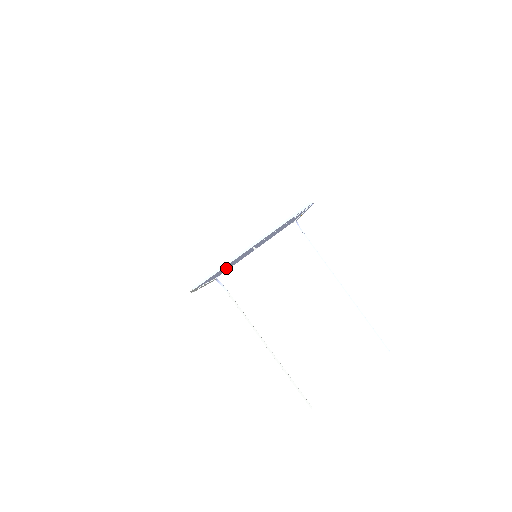
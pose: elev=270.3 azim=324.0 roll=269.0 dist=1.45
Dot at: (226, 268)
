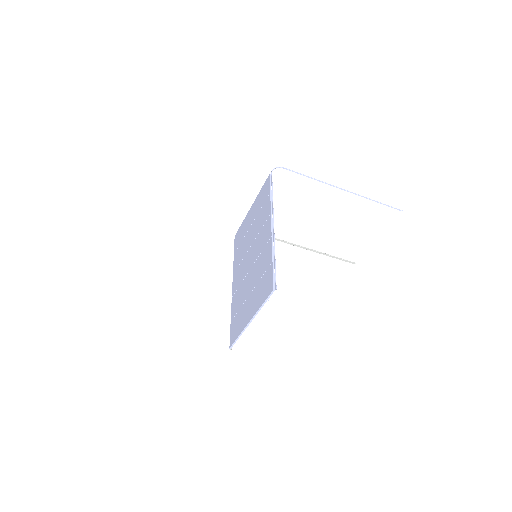
Dot at: (240, 279)
